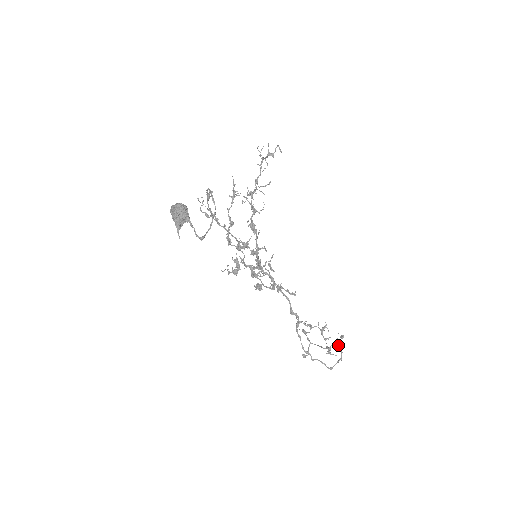
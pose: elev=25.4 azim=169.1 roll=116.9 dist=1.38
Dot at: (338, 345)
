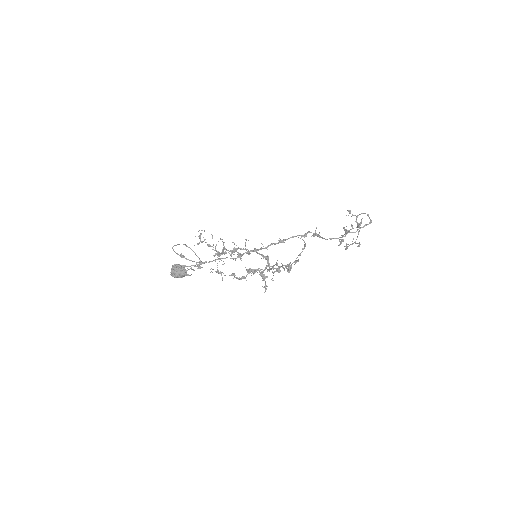
Dot at: (356, 216)
